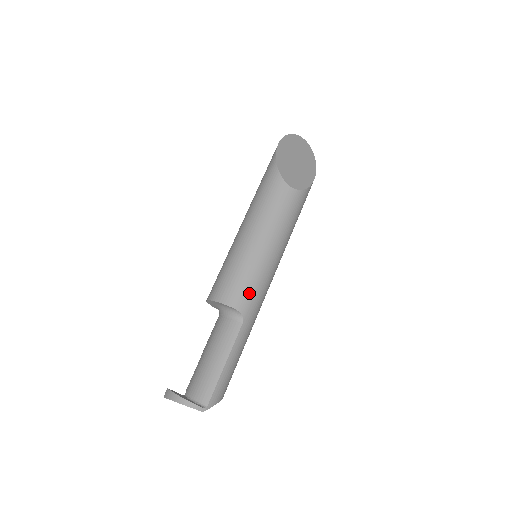
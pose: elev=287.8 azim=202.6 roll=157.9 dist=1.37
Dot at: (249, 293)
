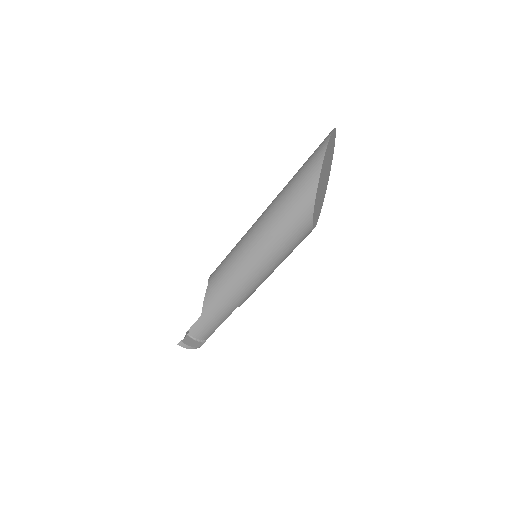
Dot at: occluded
